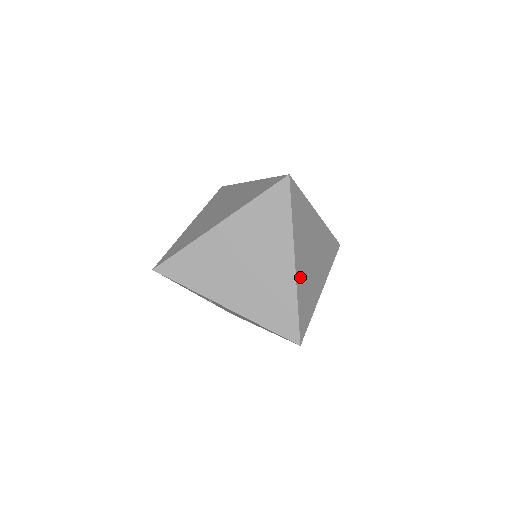
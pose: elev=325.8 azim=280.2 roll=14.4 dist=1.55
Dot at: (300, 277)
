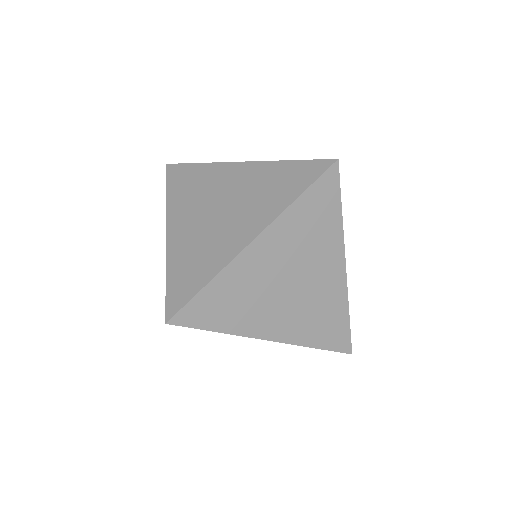
Dot at: (246, 266)
